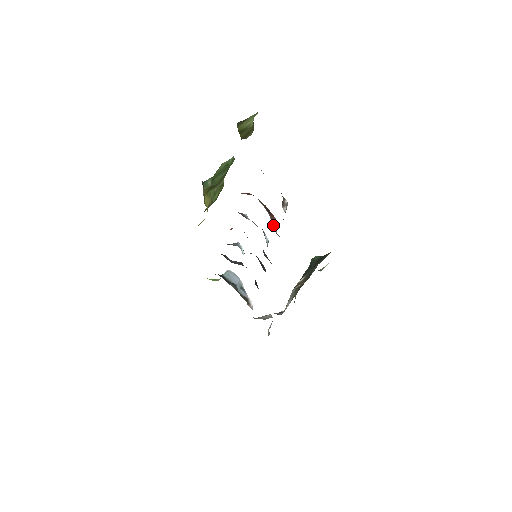
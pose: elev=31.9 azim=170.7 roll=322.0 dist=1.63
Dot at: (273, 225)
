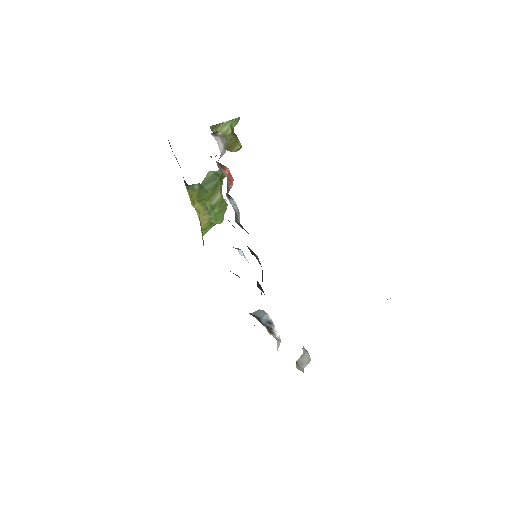
Dot at: (221, 169)
